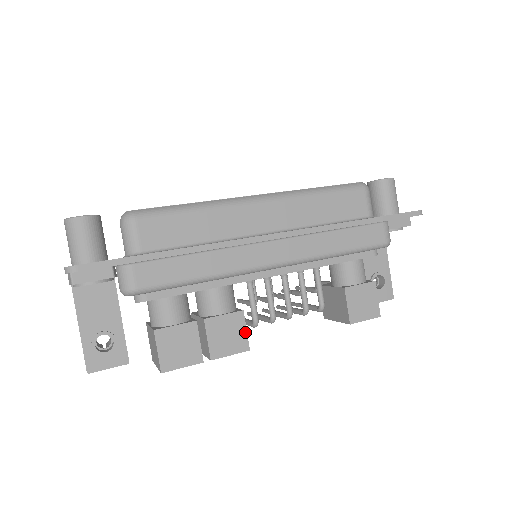
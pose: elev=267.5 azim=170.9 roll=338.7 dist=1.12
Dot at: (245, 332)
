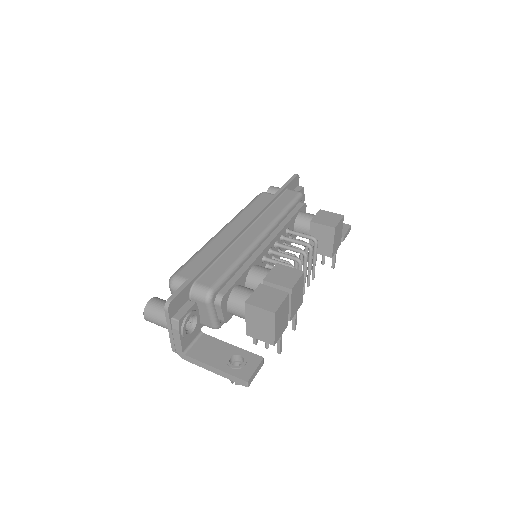
Dot at: (291, 268)
